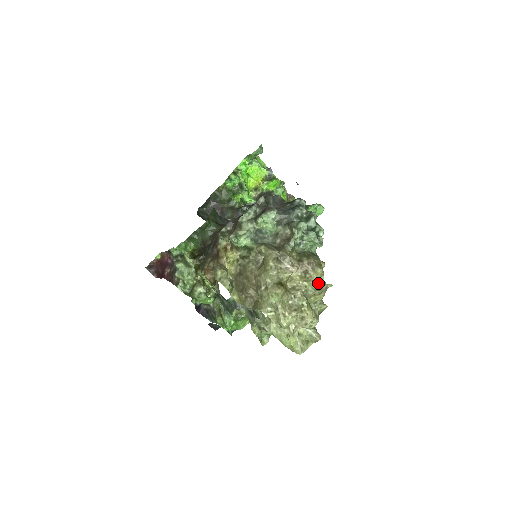
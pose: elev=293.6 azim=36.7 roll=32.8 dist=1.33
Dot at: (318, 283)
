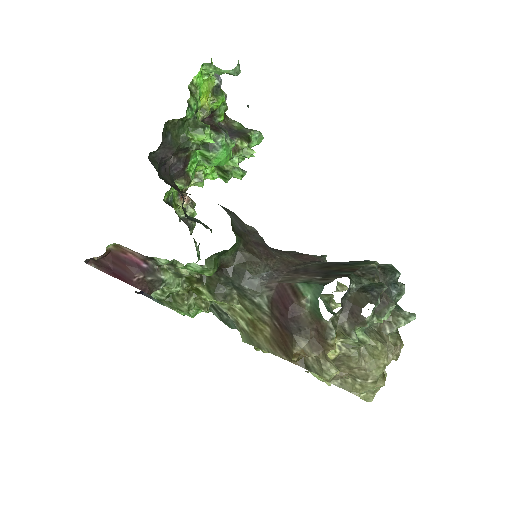
Dot at: occluded
